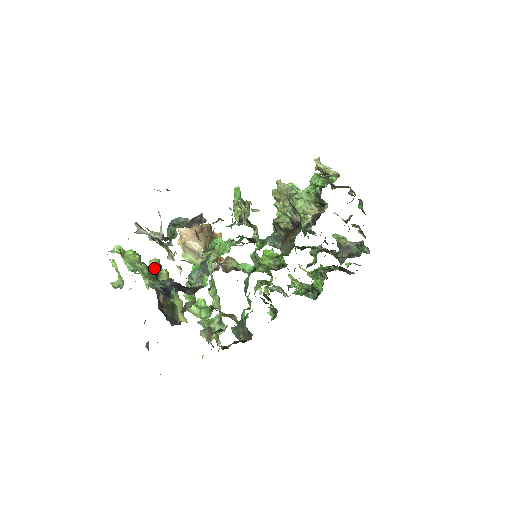
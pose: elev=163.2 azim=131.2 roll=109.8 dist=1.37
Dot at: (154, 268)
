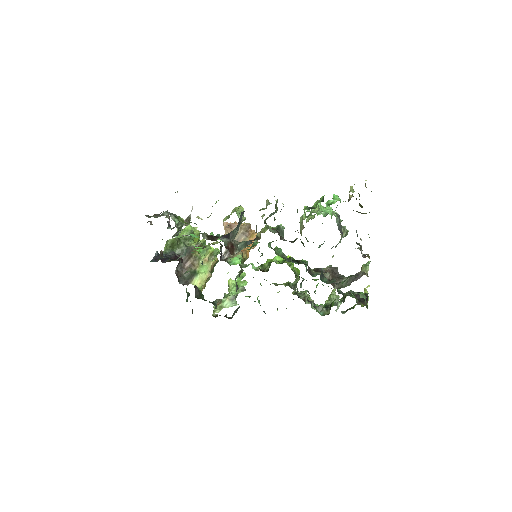
Dot at: (193, 244)
